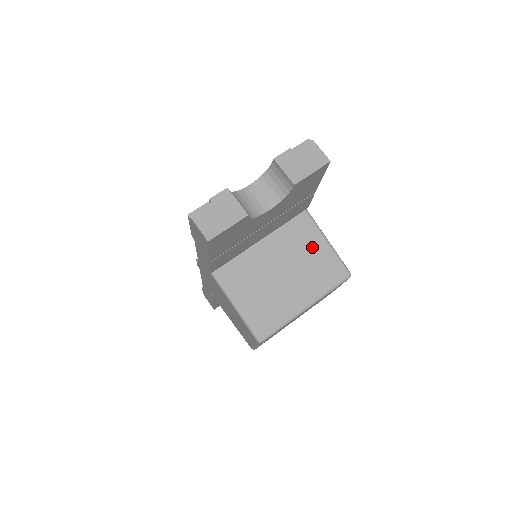
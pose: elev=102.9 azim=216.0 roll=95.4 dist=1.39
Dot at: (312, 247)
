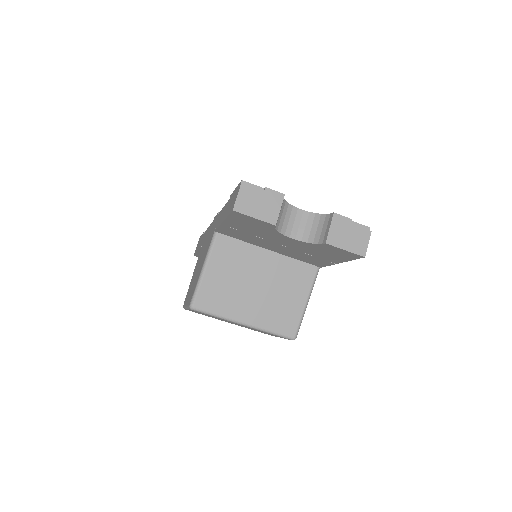
Dot at: (294, 293)
